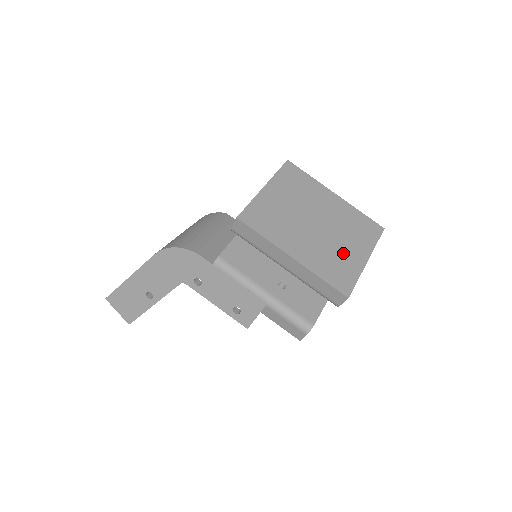
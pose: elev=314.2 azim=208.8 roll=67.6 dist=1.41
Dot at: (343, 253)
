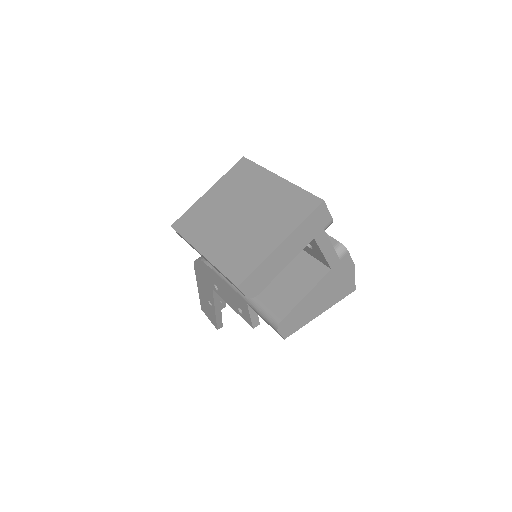
Dot at: (255, 240)
